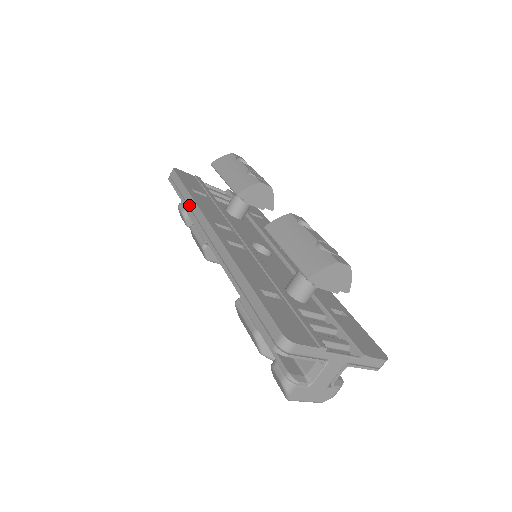
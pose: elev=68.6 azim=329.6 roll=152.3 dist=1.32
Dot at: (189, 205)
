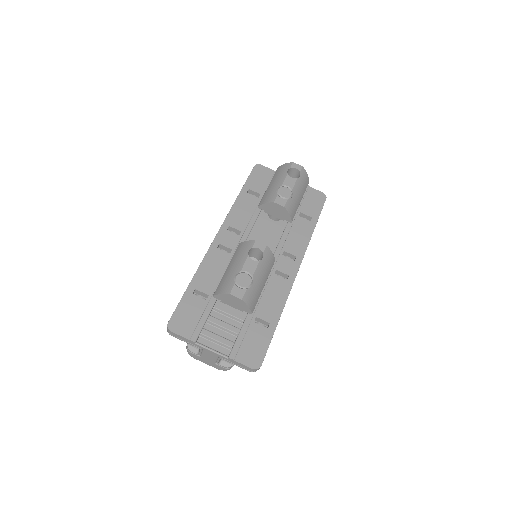
Dot at: occluded
